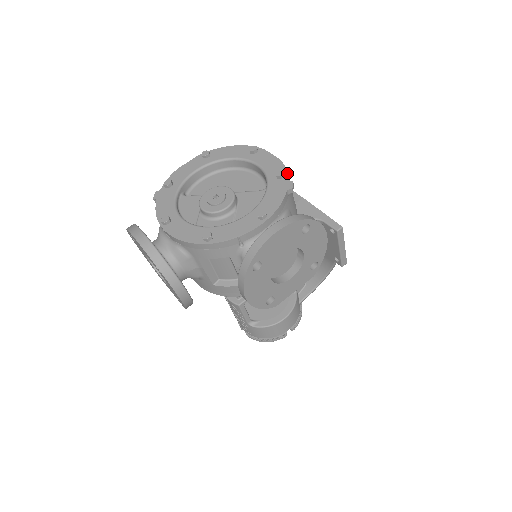
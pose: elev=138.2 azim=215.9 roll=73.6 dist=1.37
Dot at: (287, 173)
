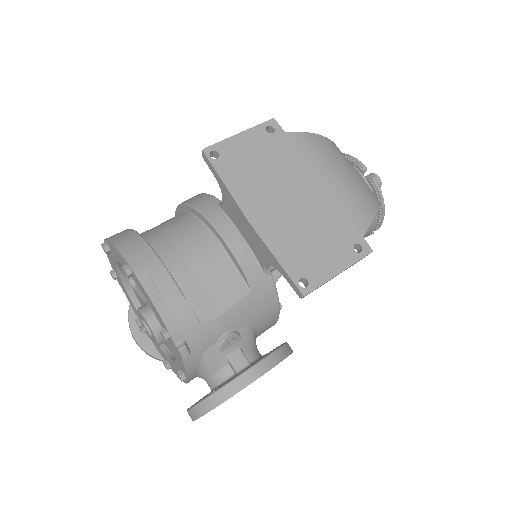
Dot at: (169, 334)
